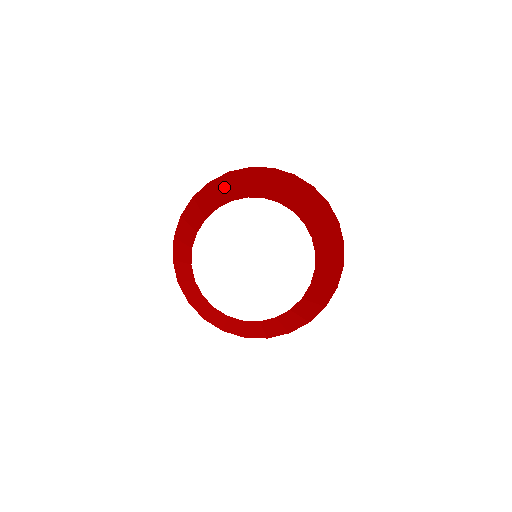
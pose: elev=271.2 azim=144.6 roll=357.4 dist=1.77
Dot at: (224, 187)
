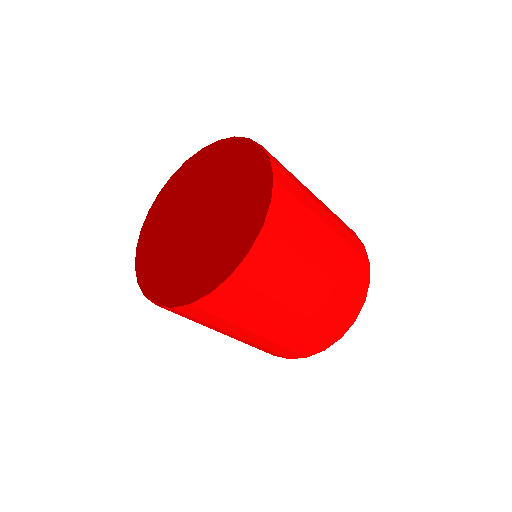
Dot at: (268, 172)
